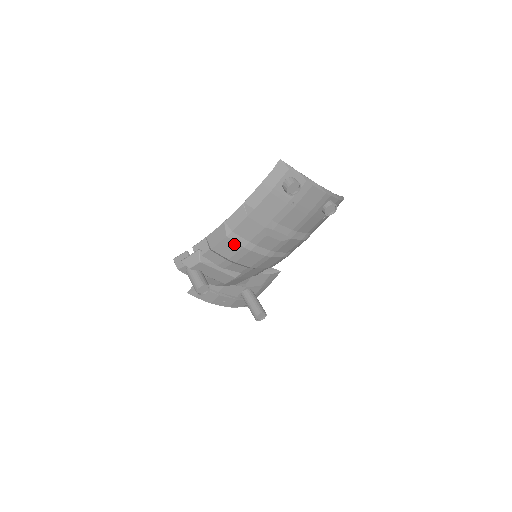
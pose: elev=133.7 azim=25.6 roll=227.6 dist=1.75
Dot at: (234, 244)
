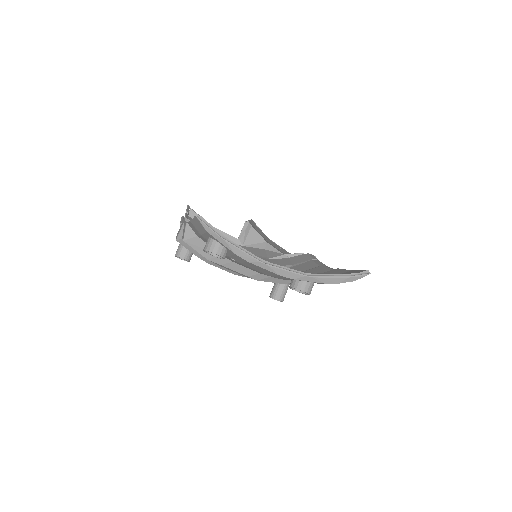
Dot at: (188, 249)
